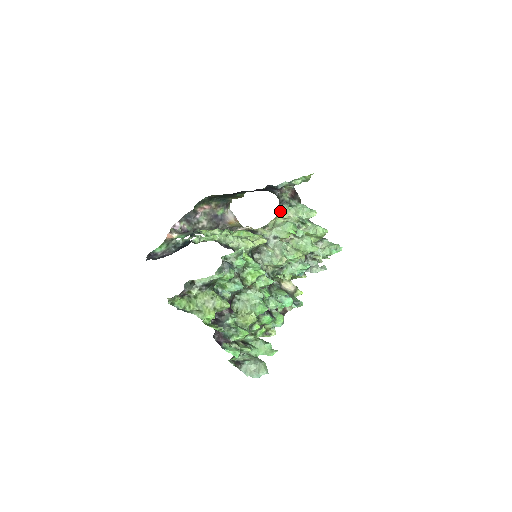
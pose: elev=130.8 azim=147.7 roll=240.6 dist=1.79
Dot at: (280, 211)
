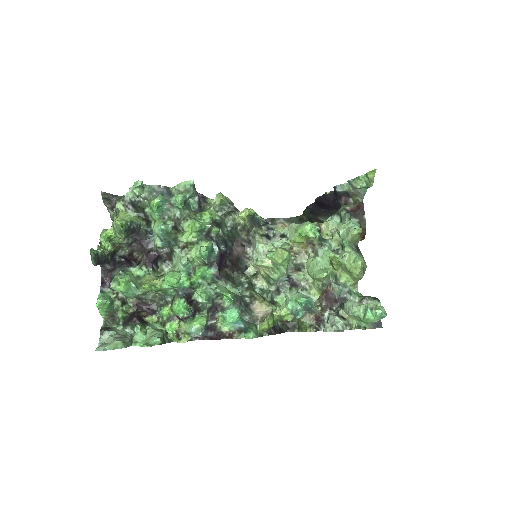
Dot at: (325, 222)
